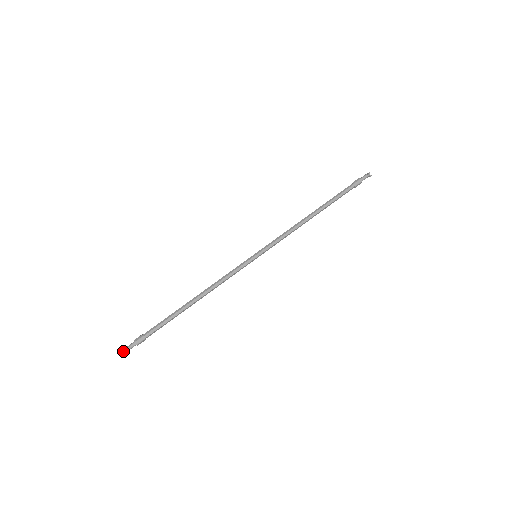
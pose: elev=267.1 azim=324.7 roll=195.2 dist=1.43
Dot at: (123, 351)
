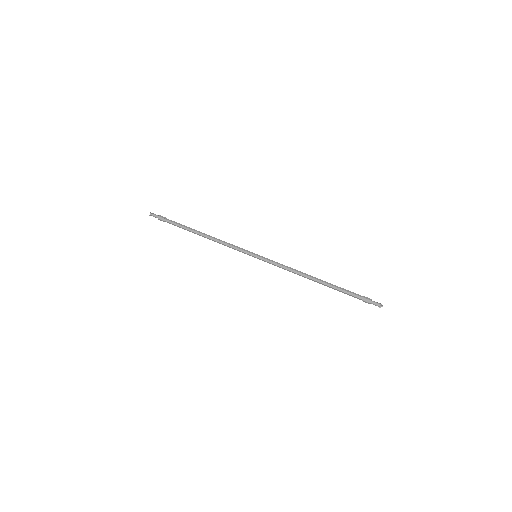
Dot at: (151, 213)
